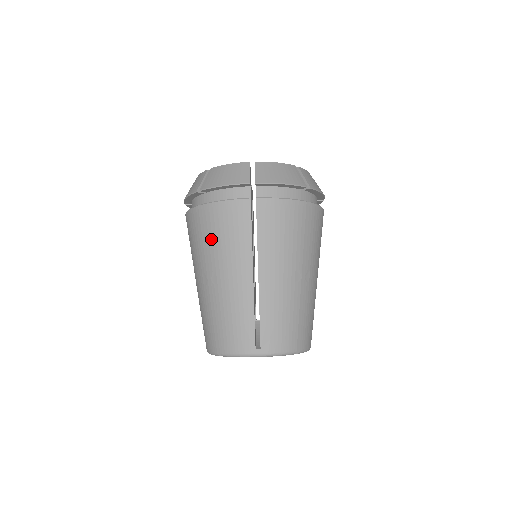
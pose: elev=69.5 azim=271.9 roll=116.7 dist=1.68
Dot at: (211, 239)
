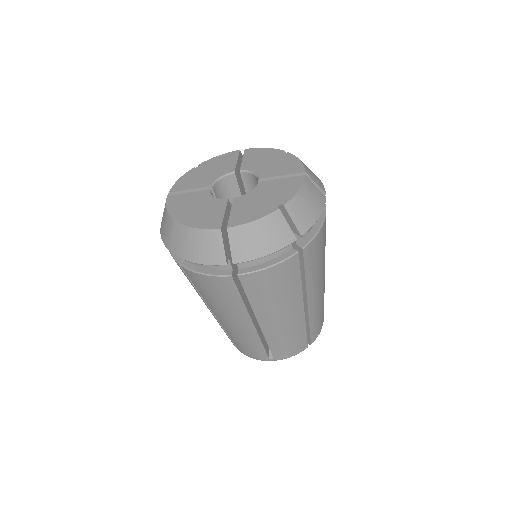
Dot at: (202, 293)
